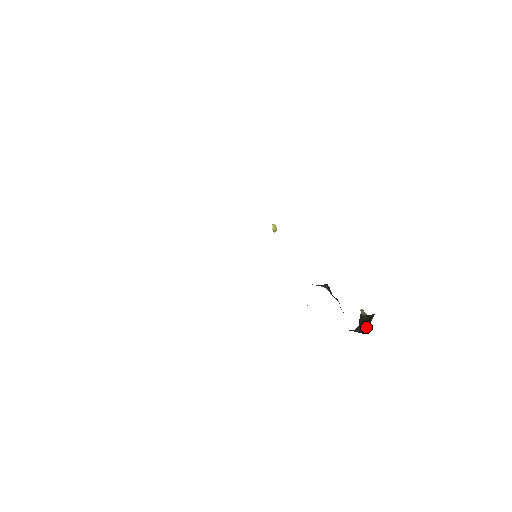
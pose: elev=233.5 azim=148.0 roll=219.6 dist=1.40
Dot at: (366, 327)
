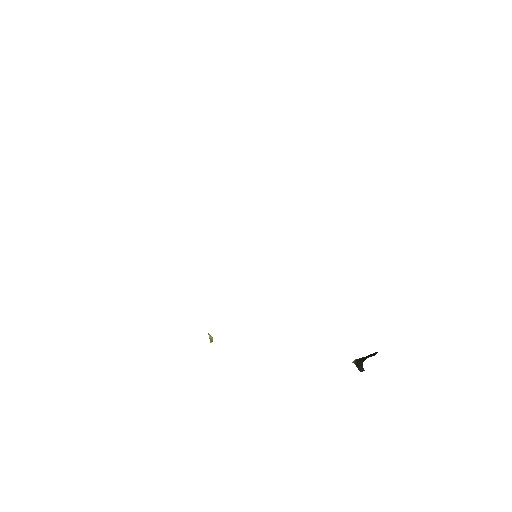
Dot at: (374, 354)
